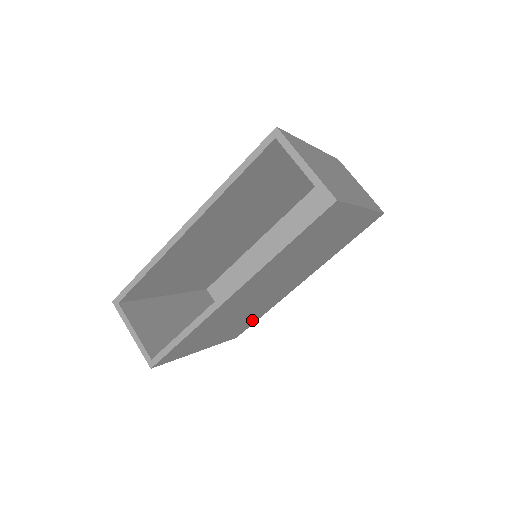
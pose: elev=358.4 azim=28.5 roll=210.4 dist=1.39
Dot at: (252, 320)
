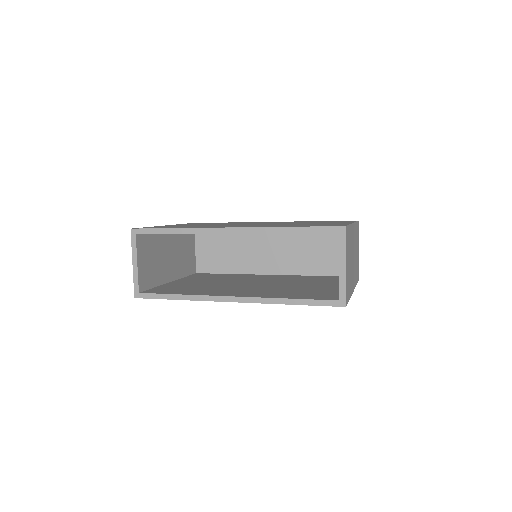
Dot at: occluded
